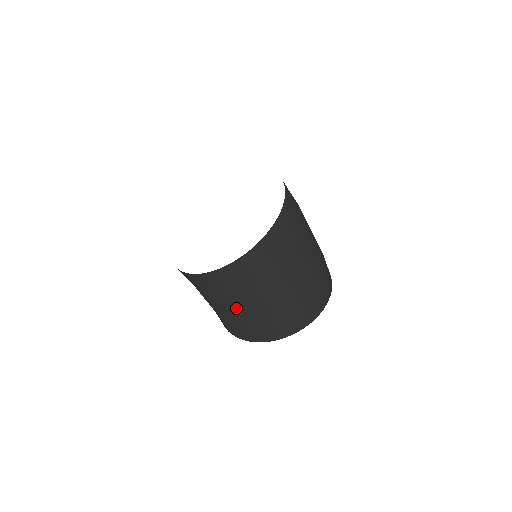
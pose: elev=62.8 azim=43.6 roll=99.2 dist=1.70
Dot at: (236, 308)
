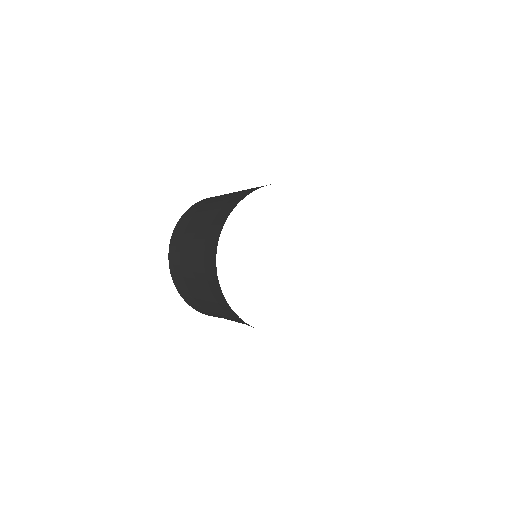
Dot at: occluded
